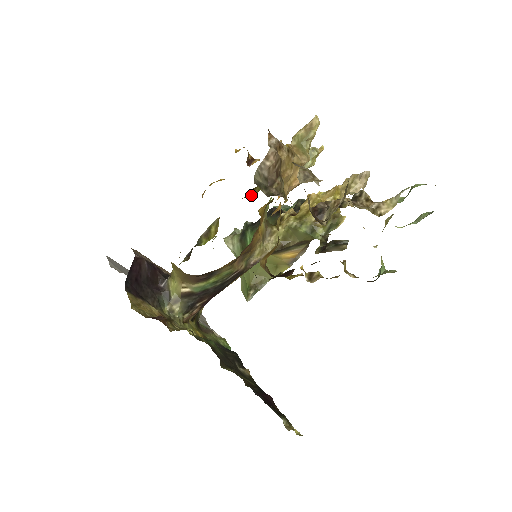
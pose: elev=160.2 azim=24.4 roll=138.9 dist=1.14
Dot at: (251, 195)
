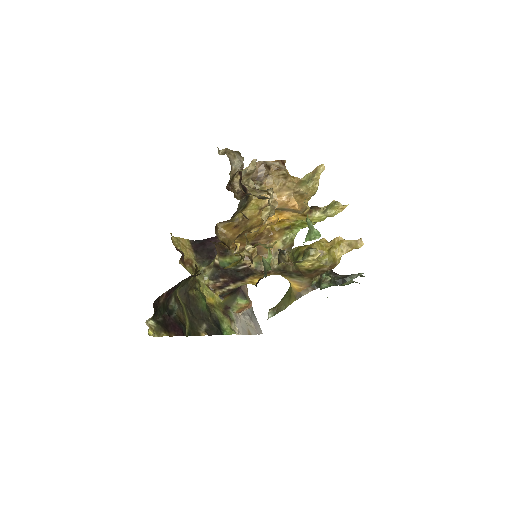
Dot at: occluded
